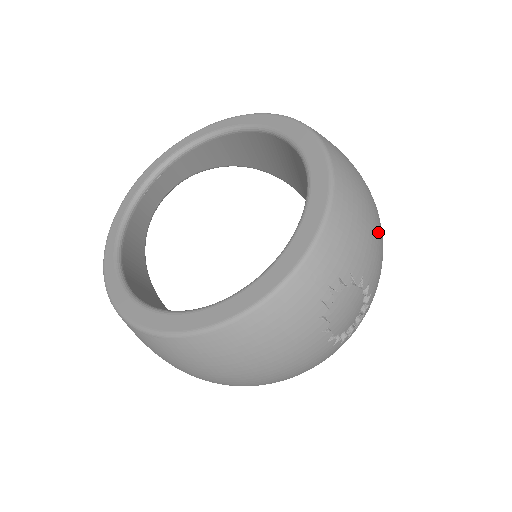
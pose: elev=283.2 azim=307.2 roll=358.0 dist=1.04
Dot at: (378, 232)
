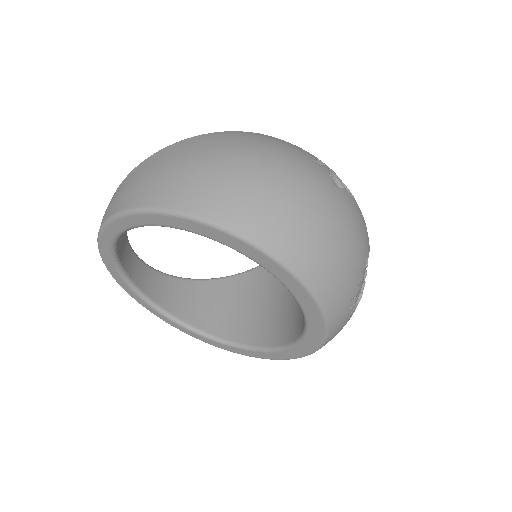
Dot at: (346, 227)
